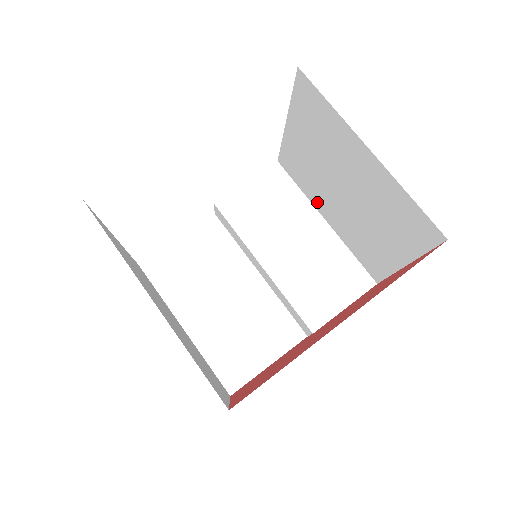
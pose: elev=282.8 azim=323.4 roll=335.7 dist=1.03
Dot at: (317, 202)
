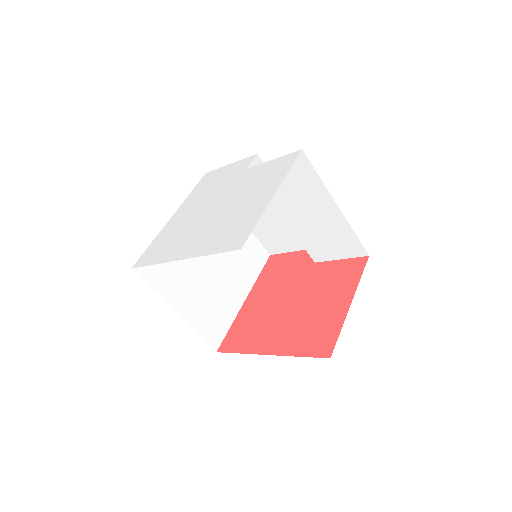
Dot at: occluded
